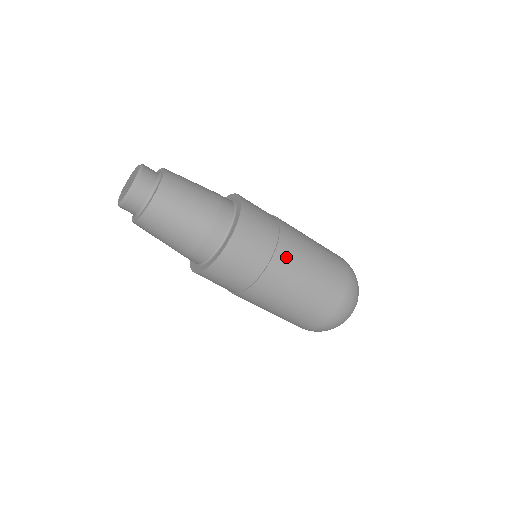
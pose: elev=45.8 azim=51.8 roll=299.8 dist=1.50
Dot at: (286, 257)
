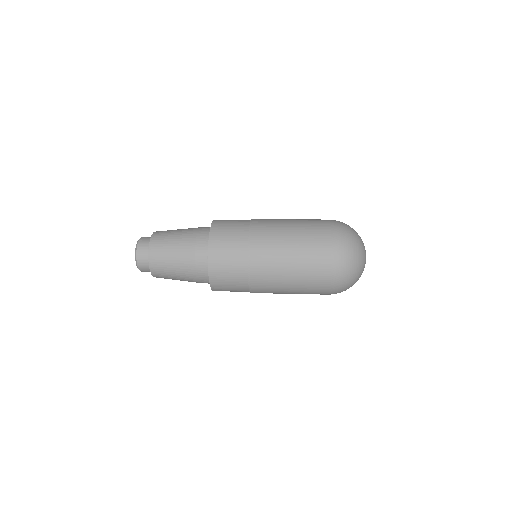
Dot at: (260, 279)
